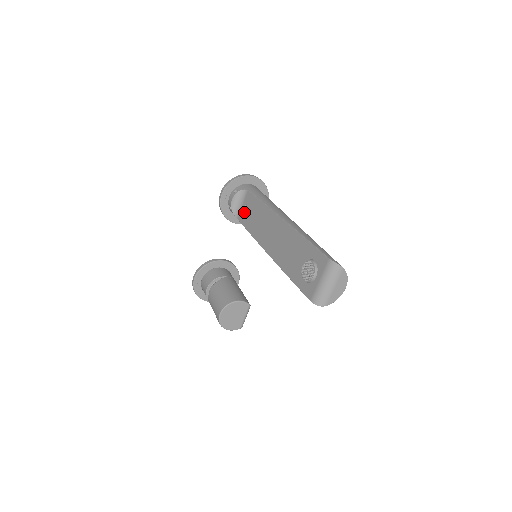
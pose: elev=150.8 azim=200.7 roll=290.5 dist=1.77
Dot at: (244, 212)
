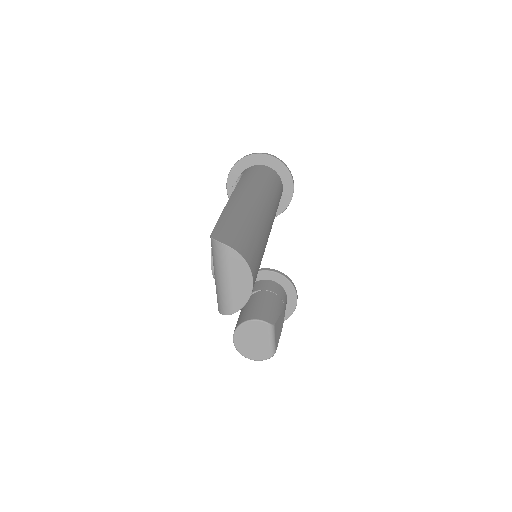
Dot at: occluded
